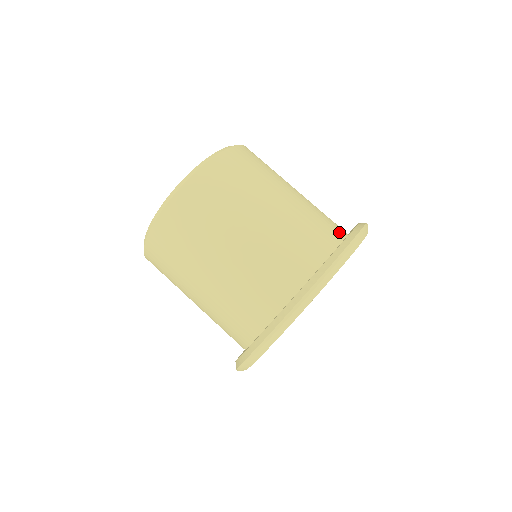
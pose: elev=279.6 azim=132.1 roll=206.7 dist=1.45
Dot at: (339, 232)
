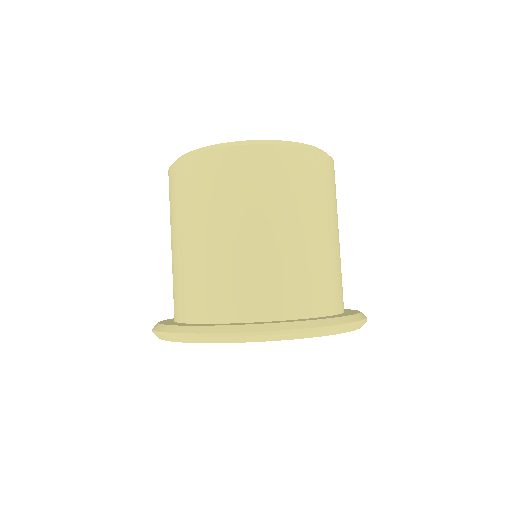
Dot at: (254, 312)
